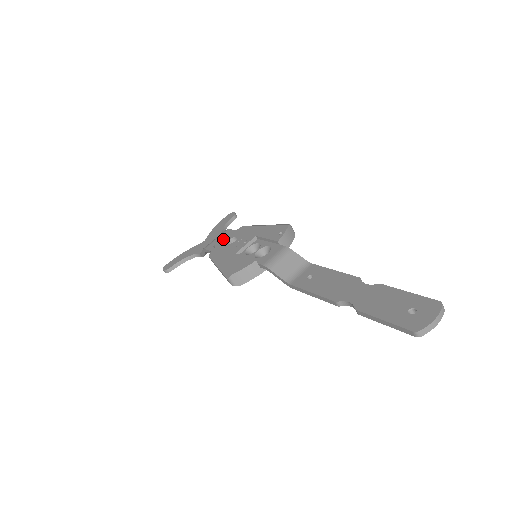
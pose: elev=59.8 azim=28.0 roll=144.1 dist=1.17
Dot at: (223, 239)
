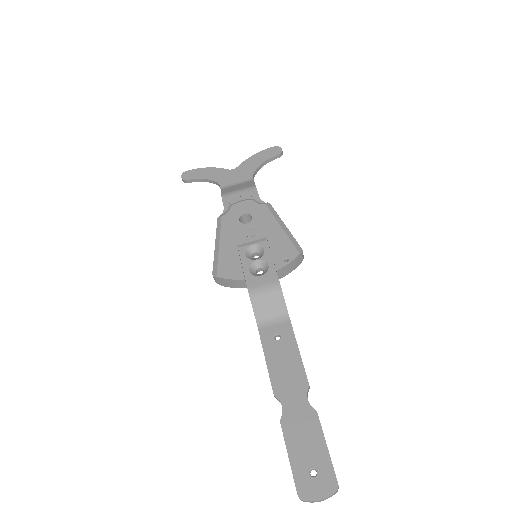
Dot at: (240, 207)
